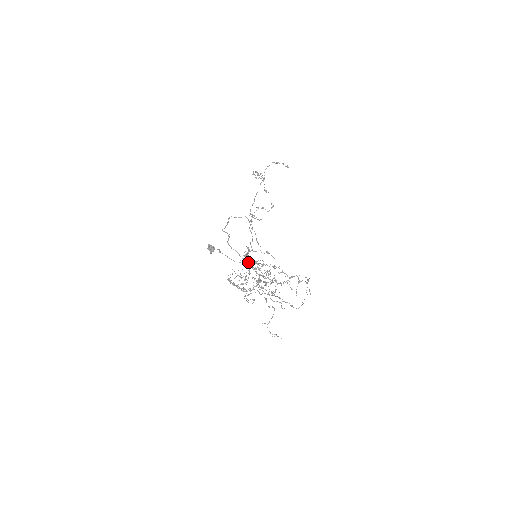
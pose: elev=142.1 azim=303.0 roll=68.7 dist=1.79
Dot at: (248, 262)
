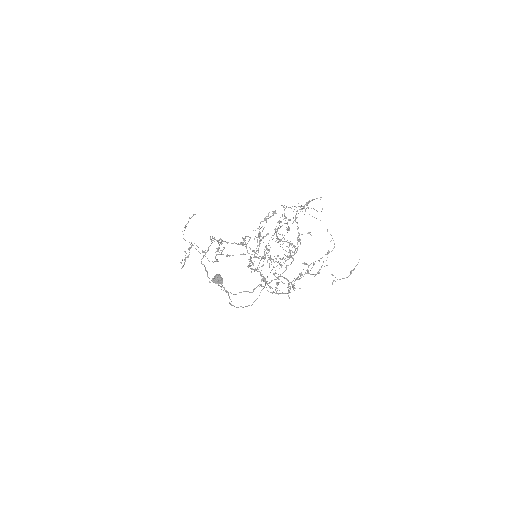
Dot at: (253, 230)
